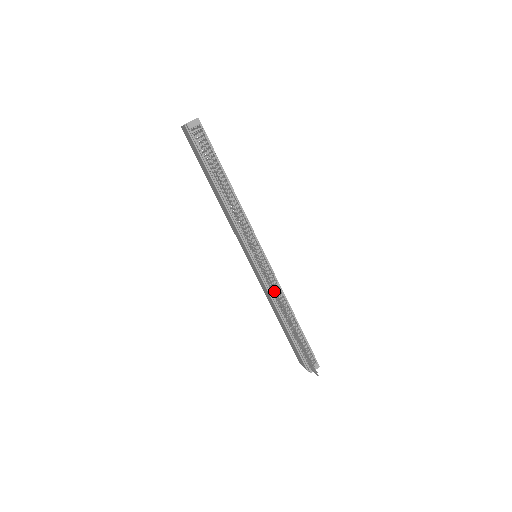
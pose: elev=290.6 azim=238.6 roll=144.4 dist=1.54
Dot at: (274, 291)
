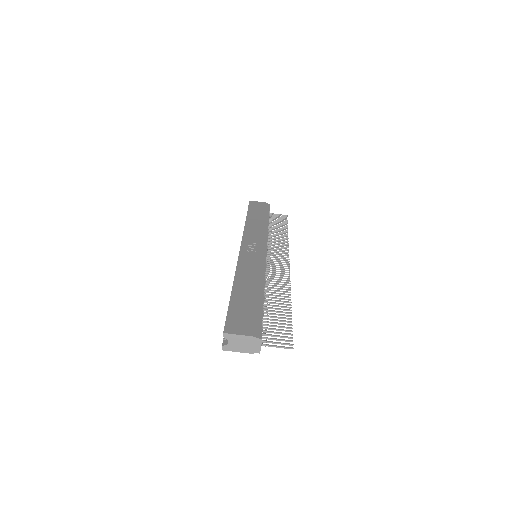
Dot at: (280, 249)
